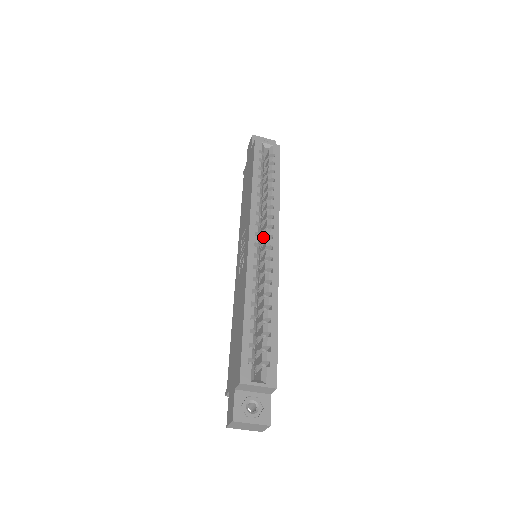
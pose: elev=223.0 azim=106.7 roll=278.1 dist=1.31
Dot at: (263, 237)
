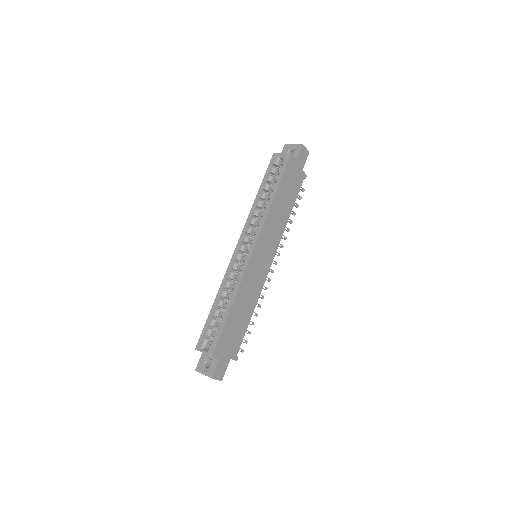
Dot at: occluded
